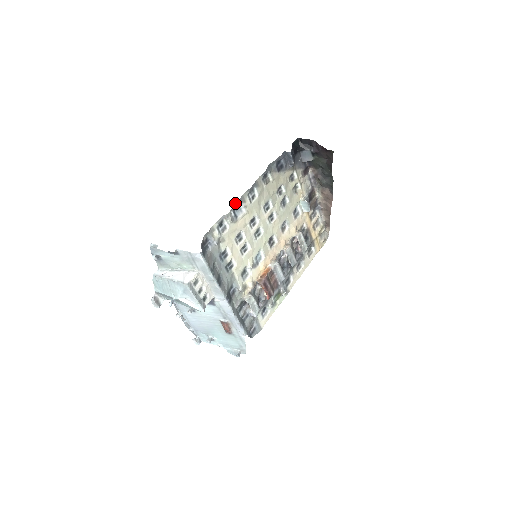
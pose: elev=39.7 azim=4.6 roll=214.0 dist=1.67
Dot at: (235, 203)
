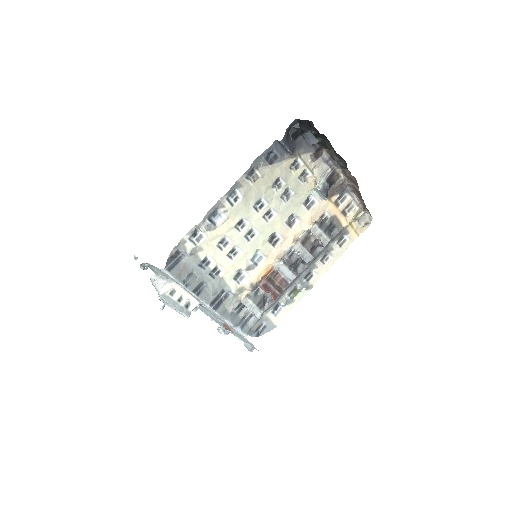
Dot at: (210, 210)
